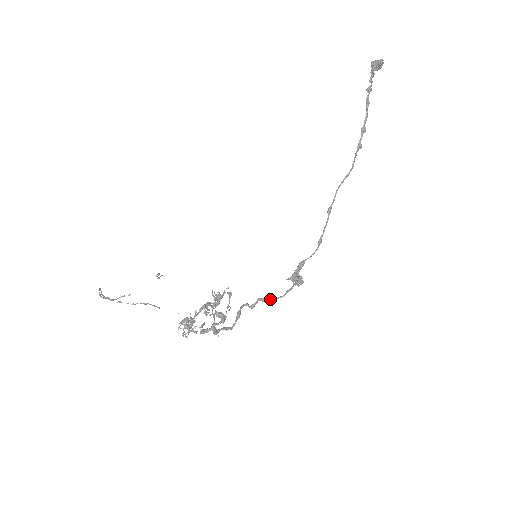
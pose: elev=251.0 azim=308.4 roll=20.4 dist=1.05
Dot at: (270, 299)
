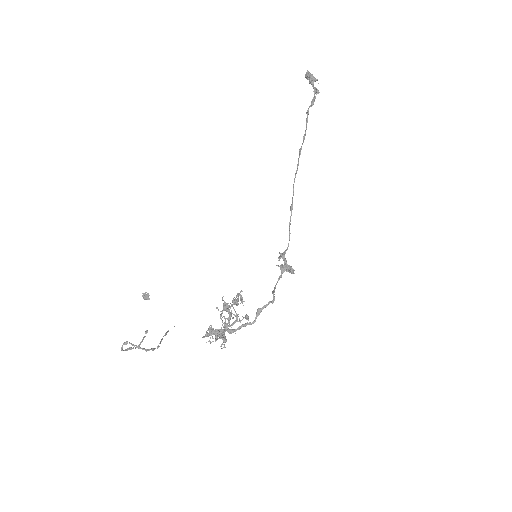
Dot at: occluded
